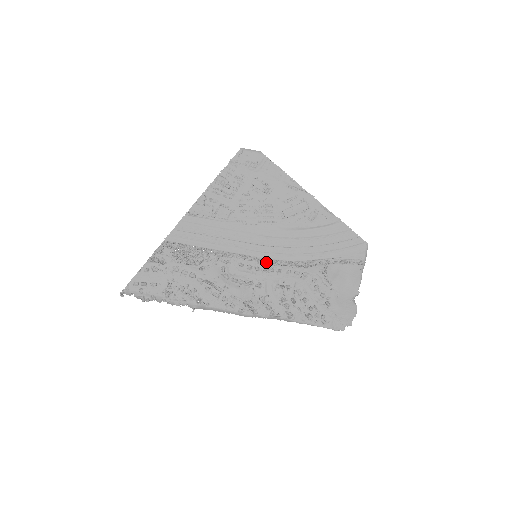
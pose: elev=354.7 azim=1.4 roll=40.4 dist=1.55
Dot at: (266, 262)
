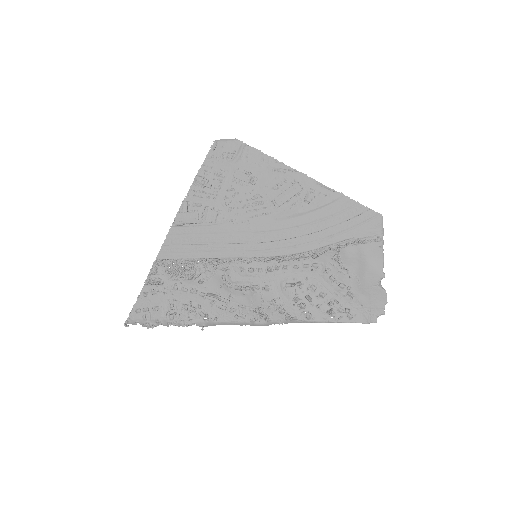
Dot at: (268, 260)
